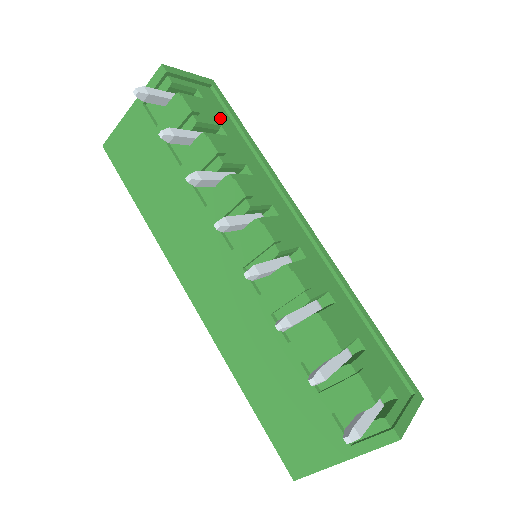
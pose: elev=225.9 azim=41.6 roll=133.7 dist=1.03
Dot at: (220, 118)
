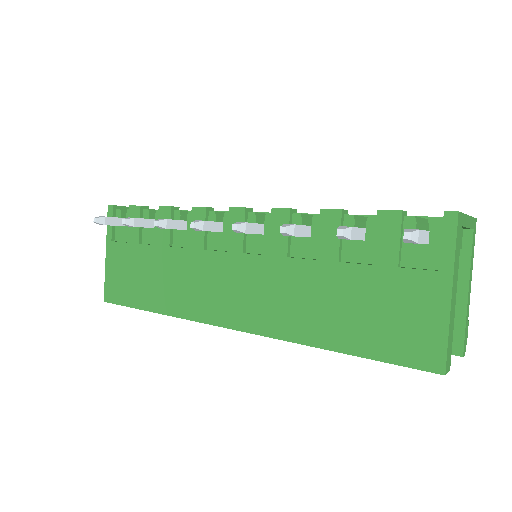
Dot at: occluded
